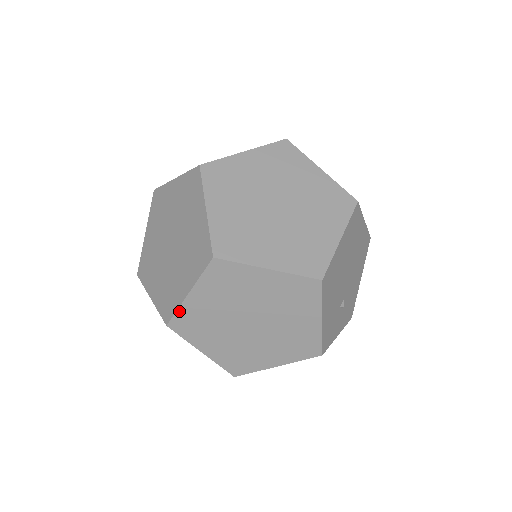
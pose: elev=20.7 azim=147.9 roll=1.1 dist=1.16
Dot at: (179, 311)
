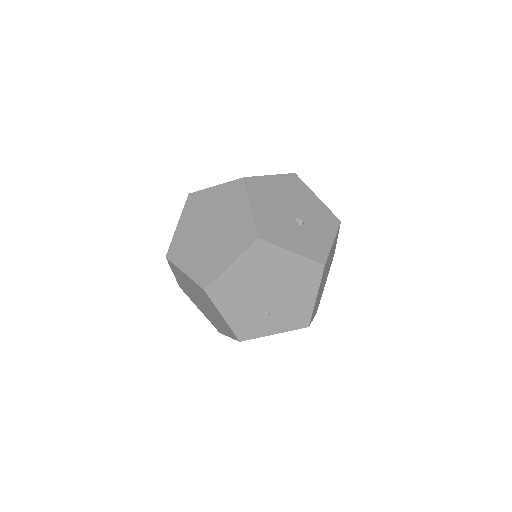
Dot at: (177, 281)
